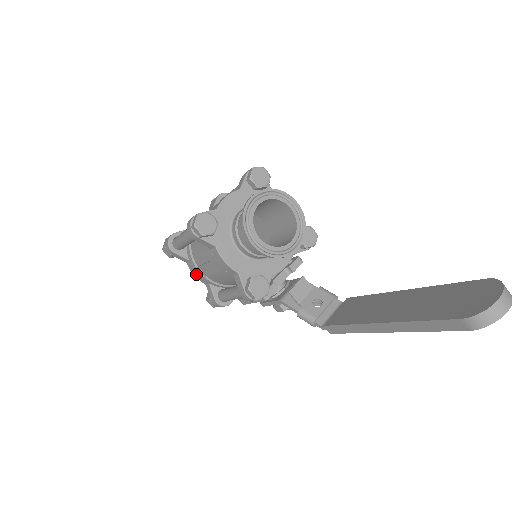
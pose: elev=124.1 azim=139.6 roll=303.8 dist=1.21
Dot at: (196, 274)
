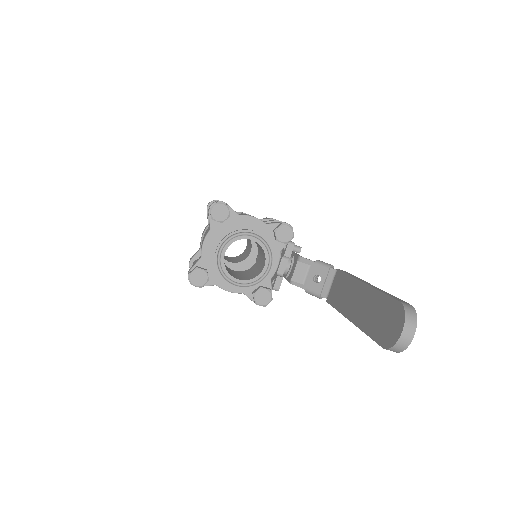
Dot at: occluded
